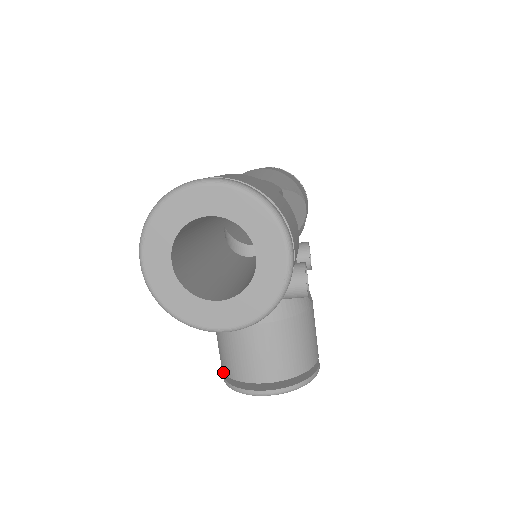
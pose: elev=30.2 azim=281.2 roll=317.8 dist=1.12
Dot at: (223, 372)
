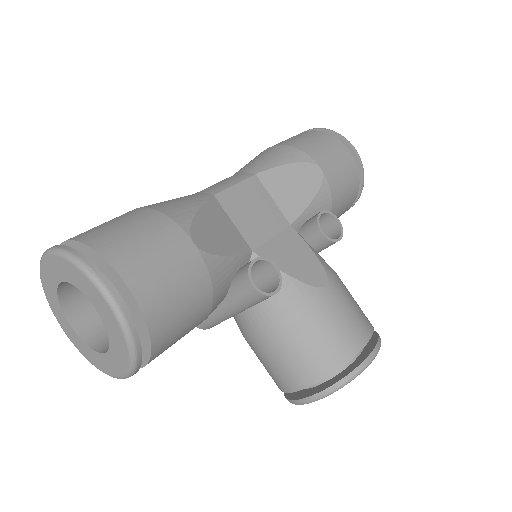
Dot at: occluded
